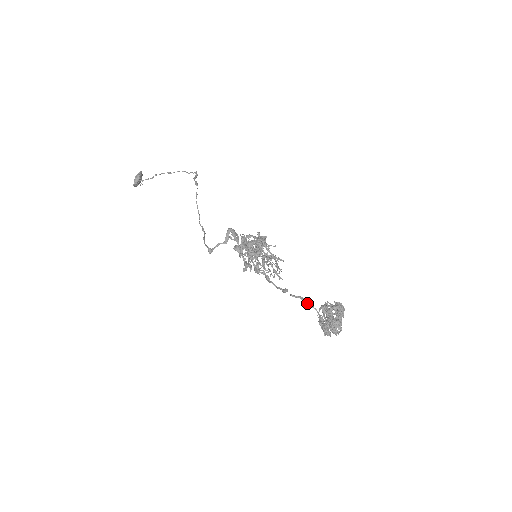
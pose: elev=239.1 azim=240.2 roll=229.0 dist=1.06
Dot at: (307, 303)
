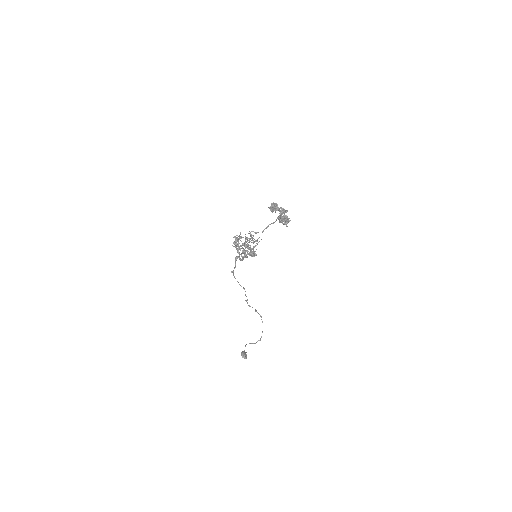
Dot at: occluded
